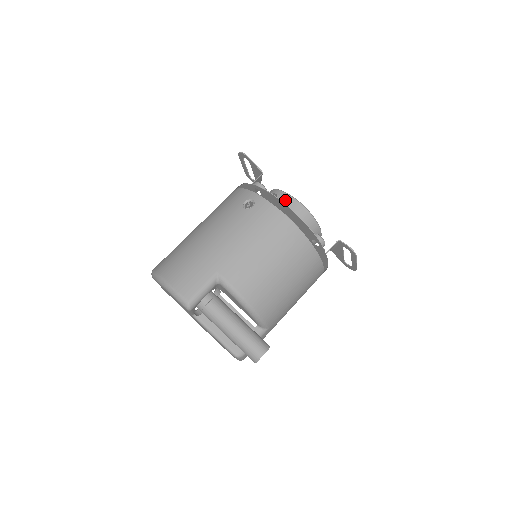
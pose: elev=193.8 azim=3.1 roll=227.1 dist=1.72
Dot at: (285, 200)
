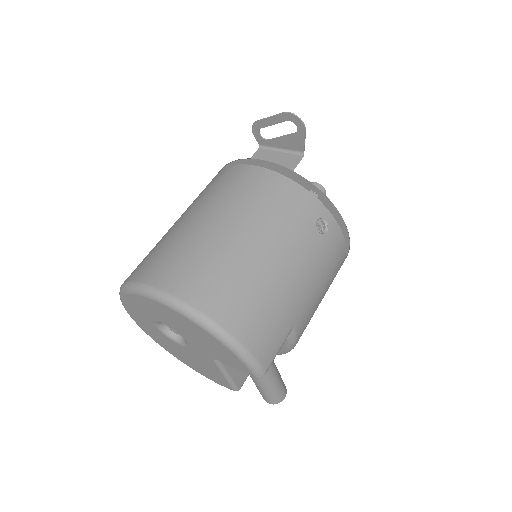
Dot at: occluded
